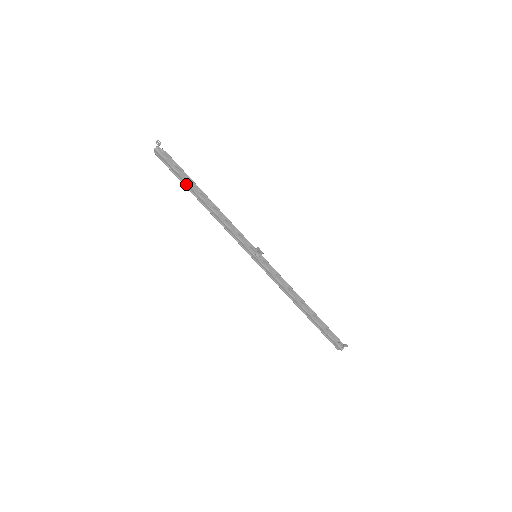
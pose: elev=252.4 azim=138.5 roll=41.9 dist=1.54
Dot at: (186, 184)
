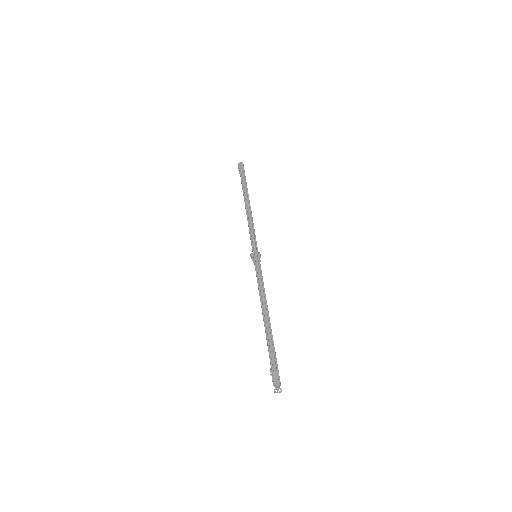
Dot at: (245, 187)
